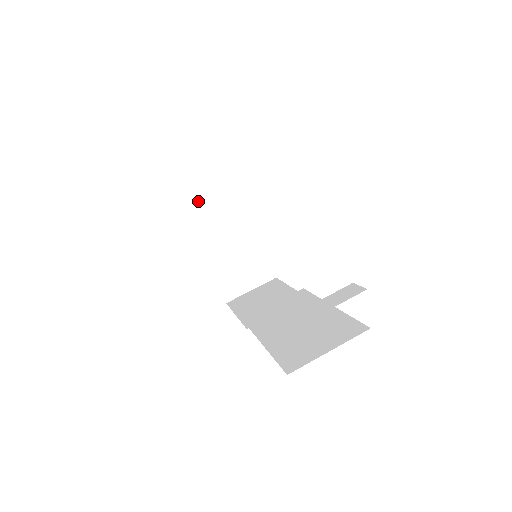
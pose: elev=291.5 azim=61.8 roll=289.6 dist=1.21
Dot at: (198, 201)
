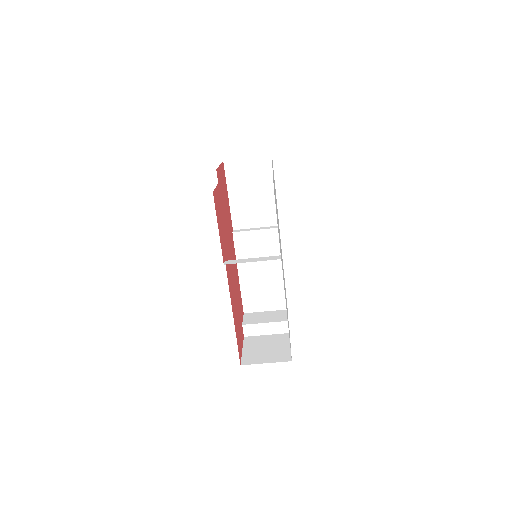
Dot at: occluded
